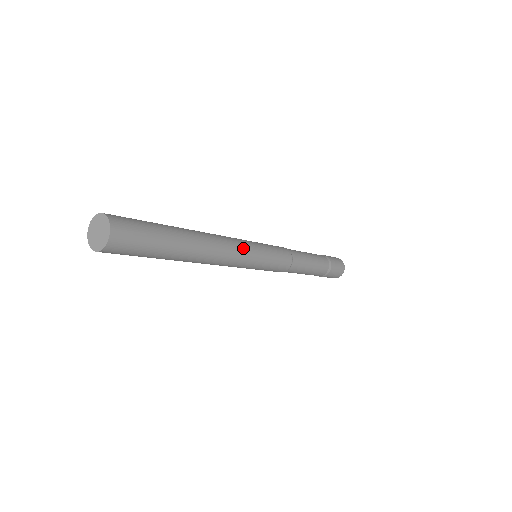
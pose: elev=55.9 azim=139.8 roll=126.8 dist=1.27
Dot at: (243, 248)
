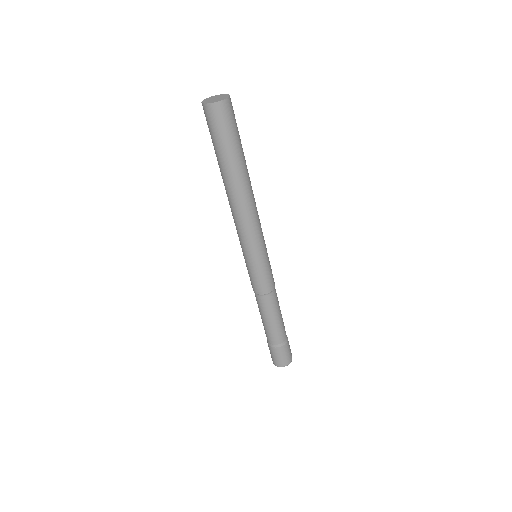
Dot at: occluded
